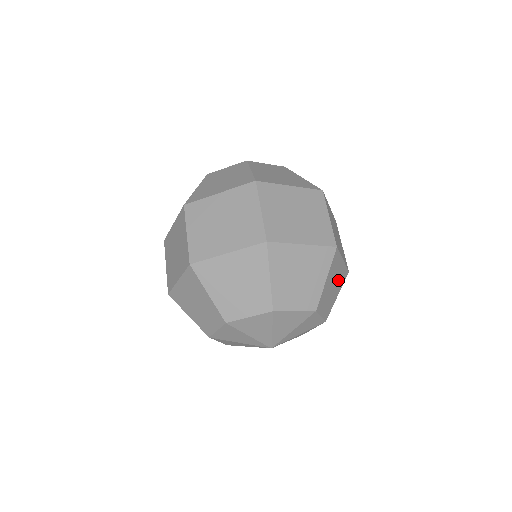
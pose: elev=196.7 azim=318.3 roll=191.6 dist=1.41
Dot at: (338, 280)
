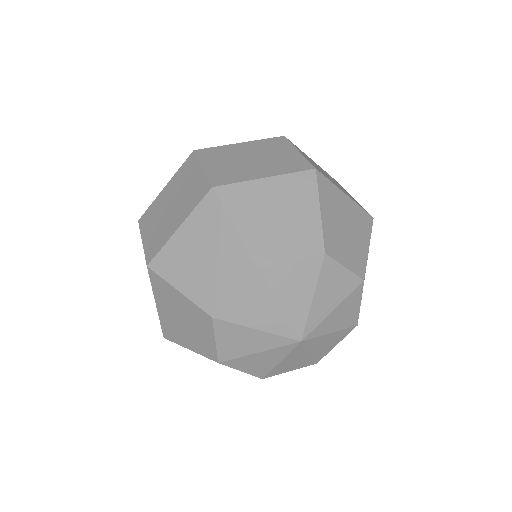
Dot at: (354, 222)
